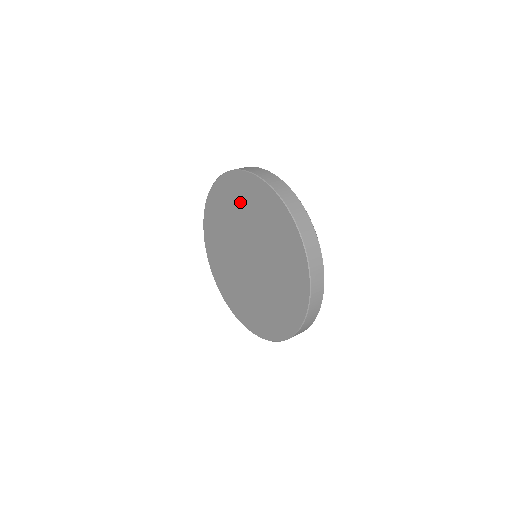
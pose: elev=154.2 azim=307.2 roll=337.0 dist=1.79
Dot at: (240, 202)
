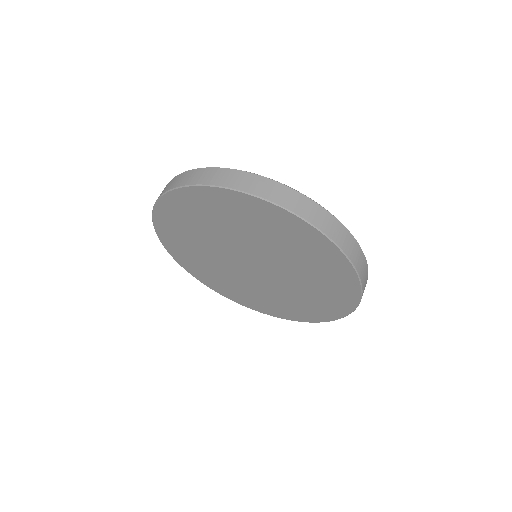
Dot at: (302, 253)
